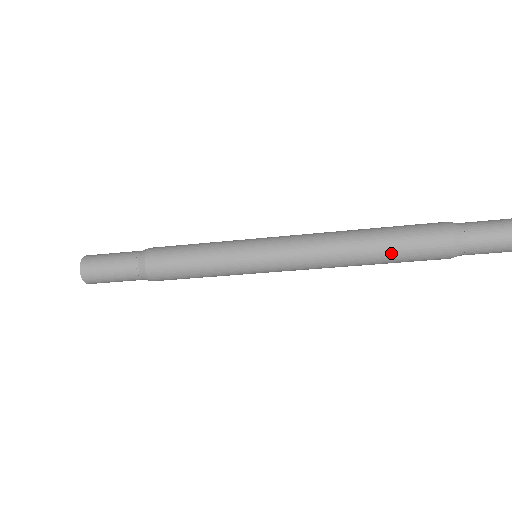
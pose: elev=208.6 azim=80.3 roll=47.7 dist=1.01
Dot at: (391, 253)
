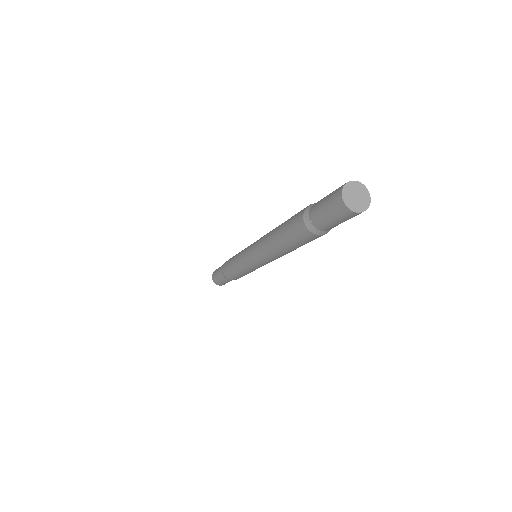
Dot at: (284, 240)
